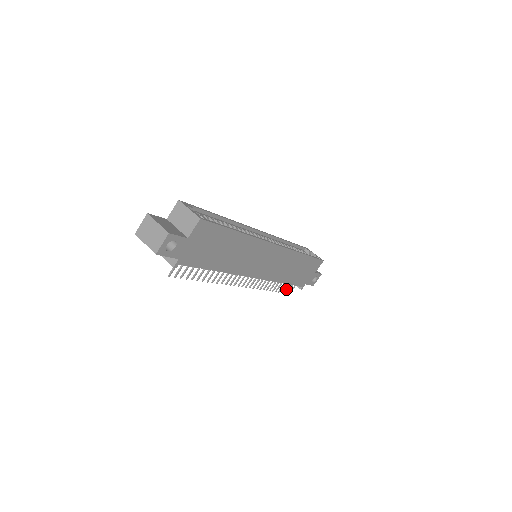
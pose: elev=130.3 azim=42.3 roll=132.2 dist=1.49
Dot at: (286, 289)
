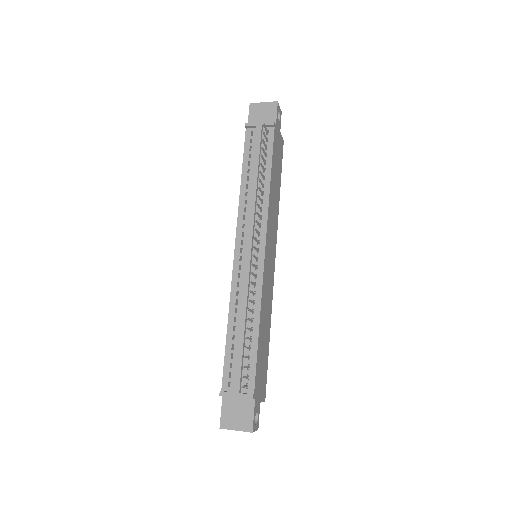
Dot at: occluded
